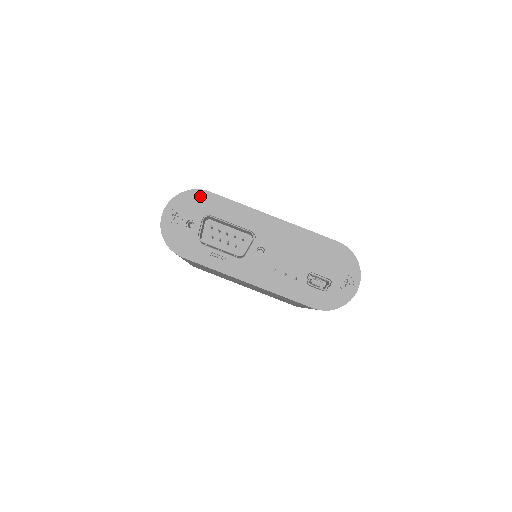
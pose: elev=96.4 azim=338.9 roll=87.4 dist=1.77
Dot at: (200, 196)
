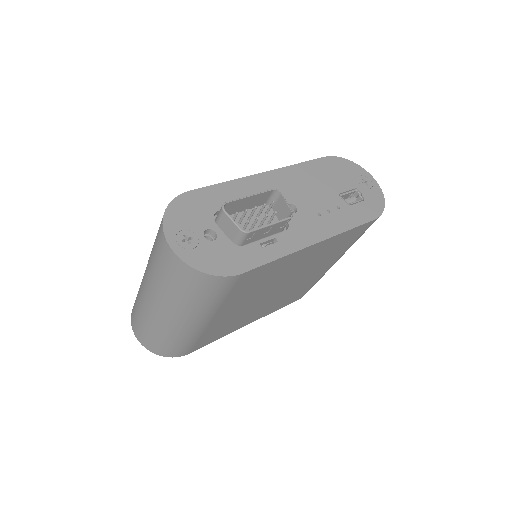
Dot at: (186, 202)
